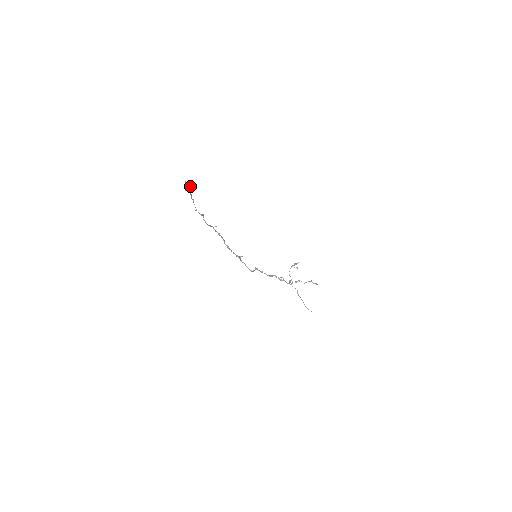
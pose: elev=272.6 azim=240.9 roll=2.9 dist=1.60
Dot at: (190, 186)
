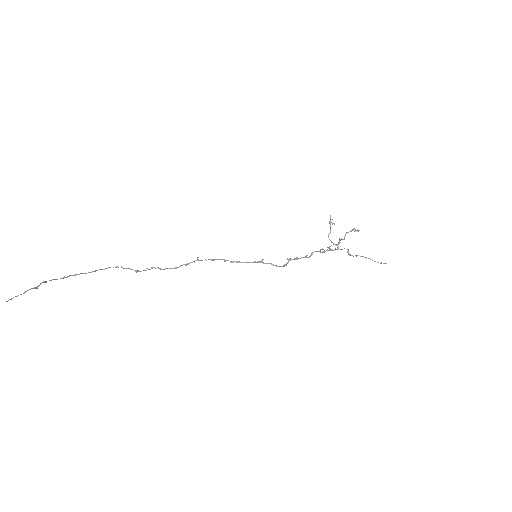
Dot at: occluded
